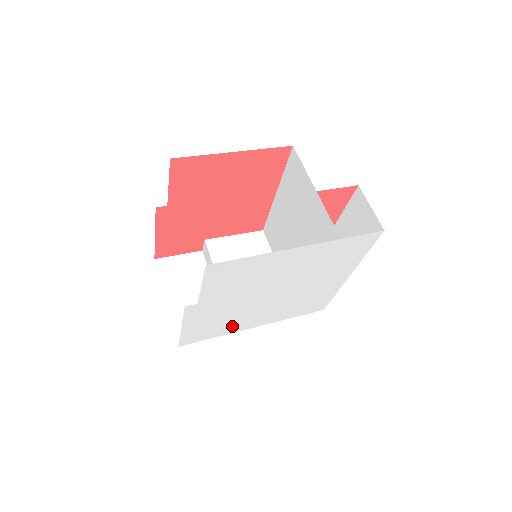
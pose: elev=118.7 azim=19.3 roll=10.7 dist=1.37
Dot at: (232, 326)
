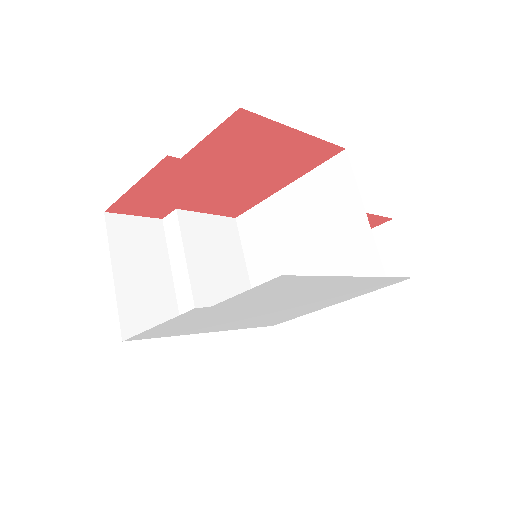
Dot at: (195, 329)
